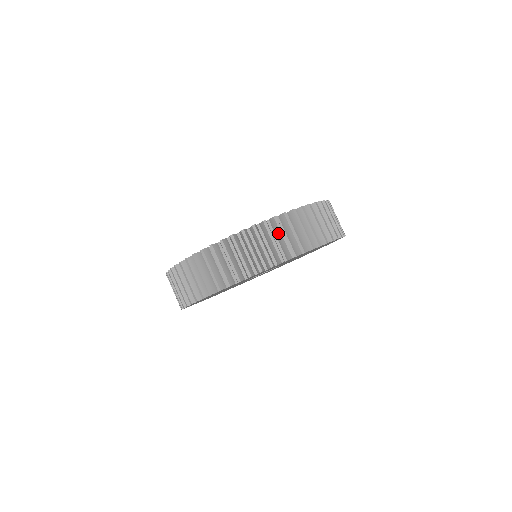
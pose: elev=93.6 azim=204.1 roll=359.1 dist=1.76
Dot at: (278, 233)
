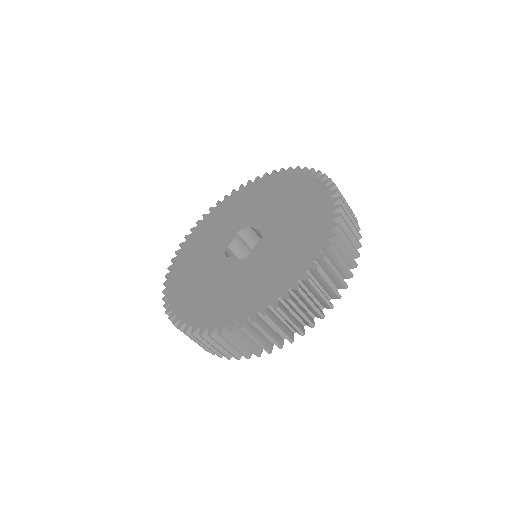
Dot at: (210, 342)
